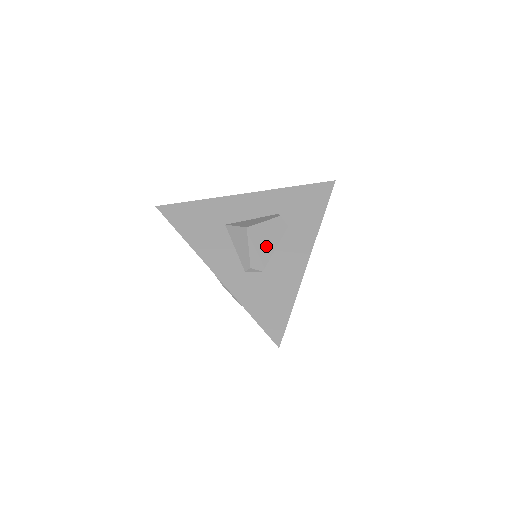
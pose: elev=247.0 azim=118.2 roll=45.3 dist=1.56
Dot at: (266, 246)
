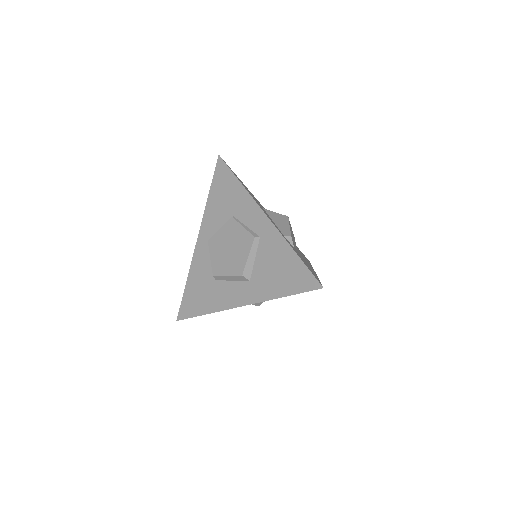
Dot at: (293, 240)
